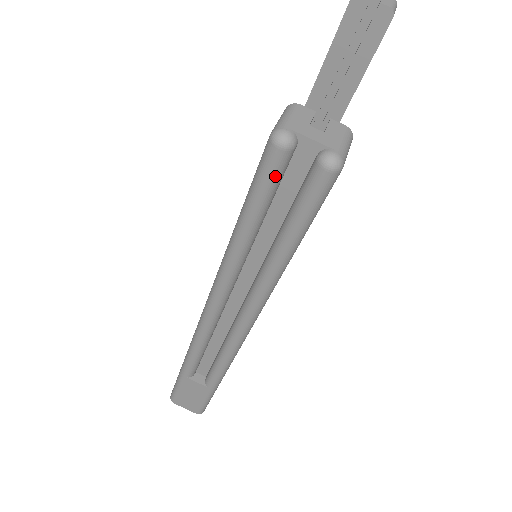
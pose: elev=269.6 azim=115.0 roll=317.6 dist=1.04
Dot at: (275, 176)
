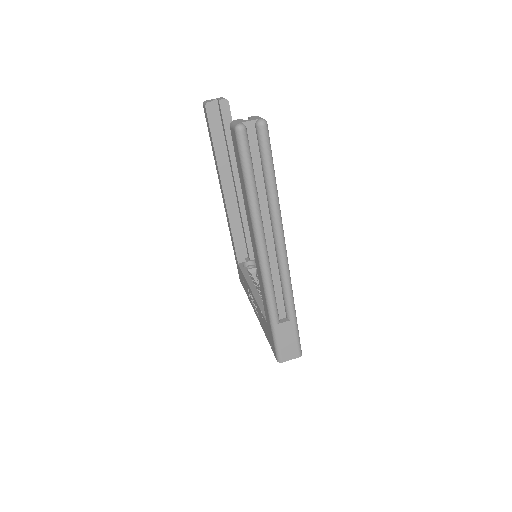
Dot at: (247, 144)
